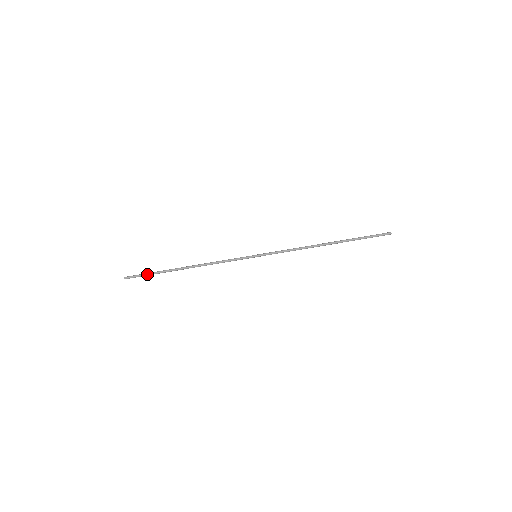
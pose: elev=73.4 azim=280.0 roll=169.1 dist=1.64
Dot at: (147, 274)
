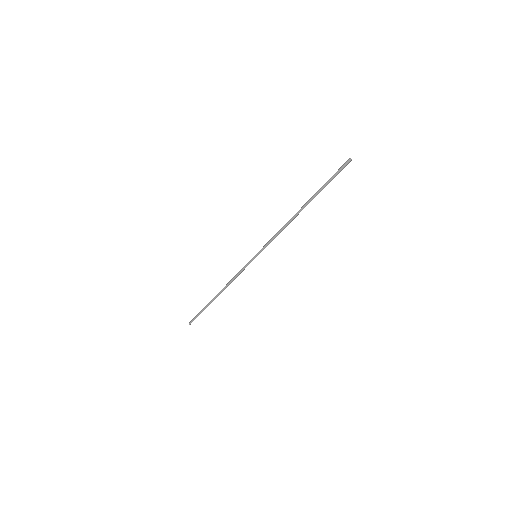
Dot at: (199, 313)
